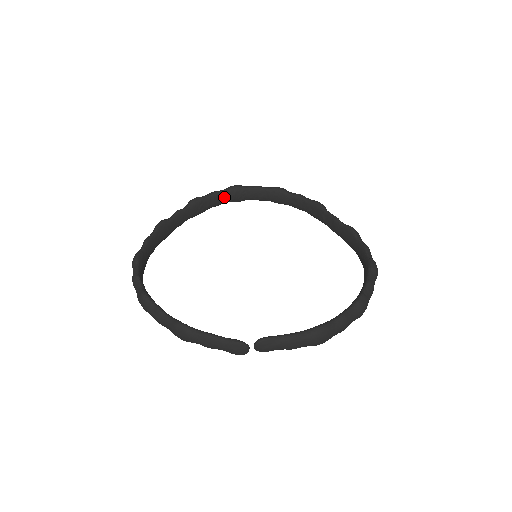
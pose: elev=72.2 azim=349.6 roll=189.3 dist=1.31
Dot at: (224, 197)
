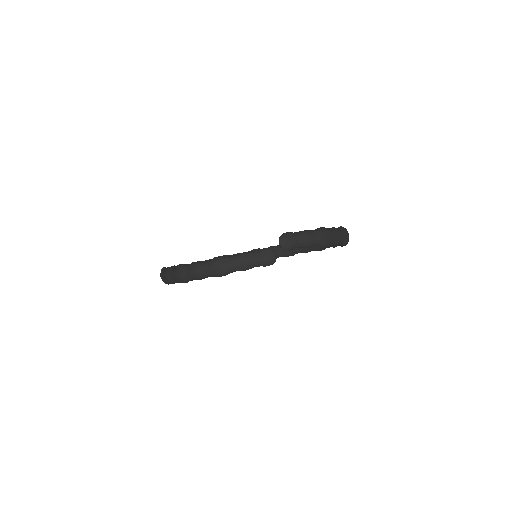
Dot at: occluded
